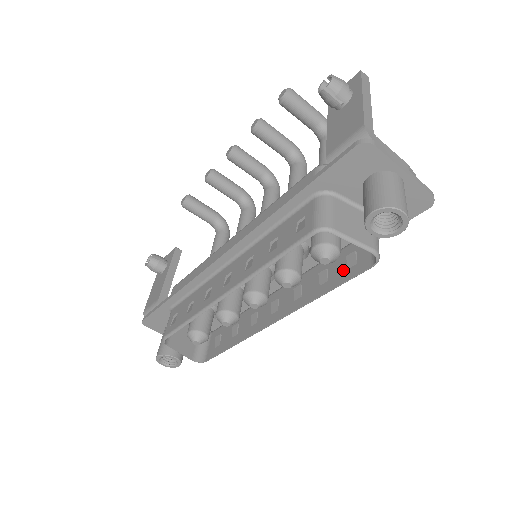
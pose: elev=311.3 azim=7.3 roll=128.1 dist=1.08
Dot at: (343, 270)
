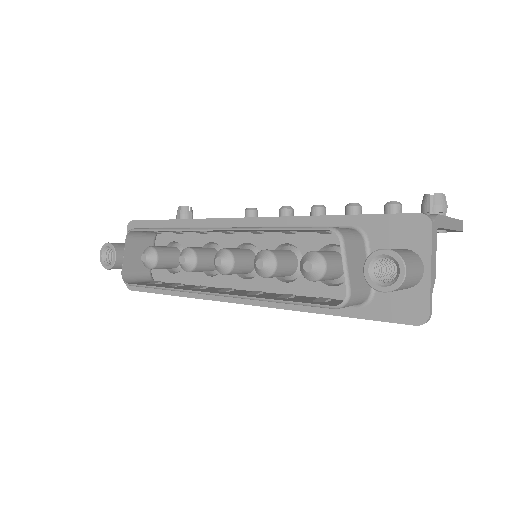
Dot at: (307, 300)
